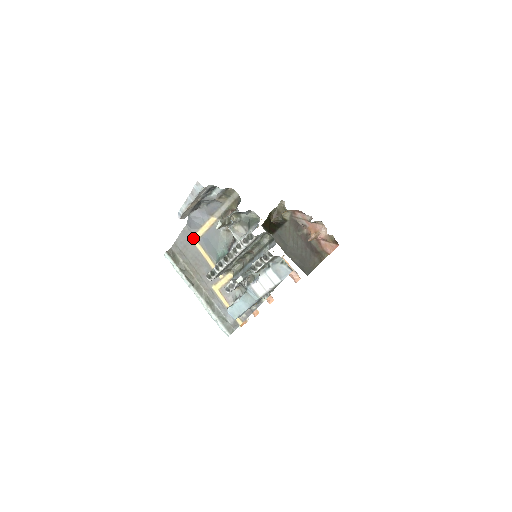
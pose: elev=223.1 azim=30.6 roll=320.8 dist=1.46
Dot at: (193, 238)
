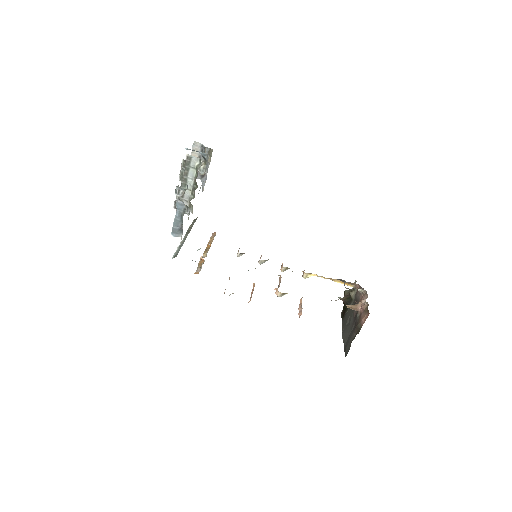
Dot at: occluded
